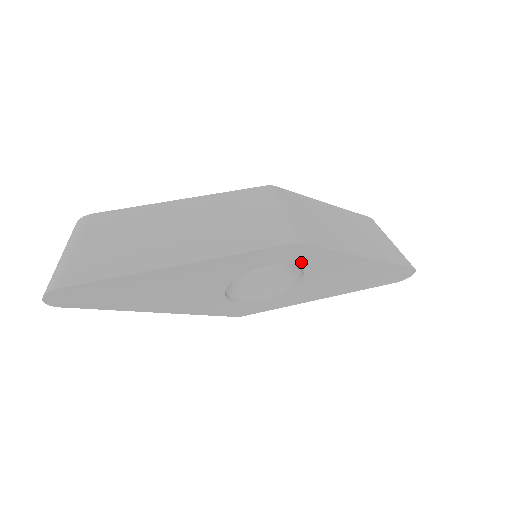
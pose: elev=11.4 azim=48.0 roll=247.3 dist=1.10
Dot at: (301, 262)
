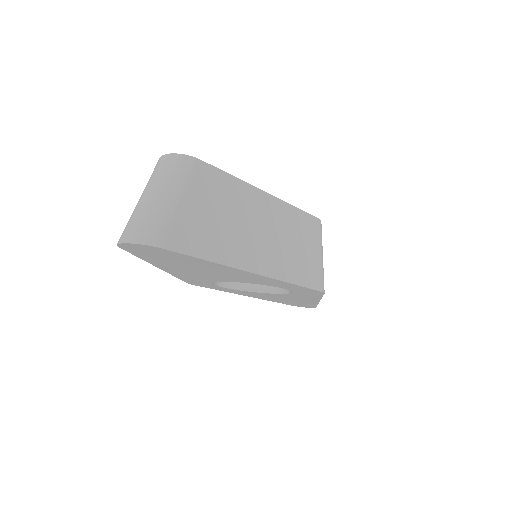
Dot at: (297, 293)
